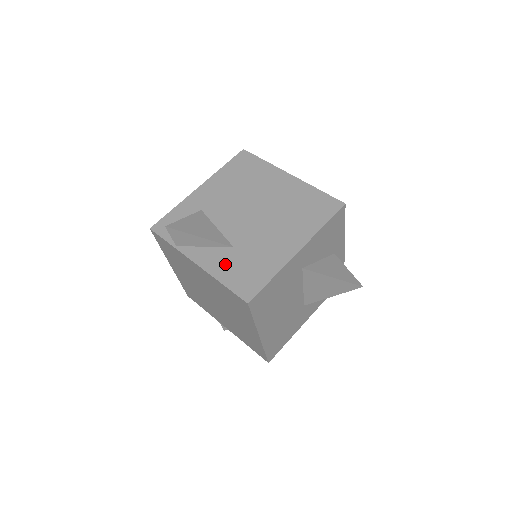
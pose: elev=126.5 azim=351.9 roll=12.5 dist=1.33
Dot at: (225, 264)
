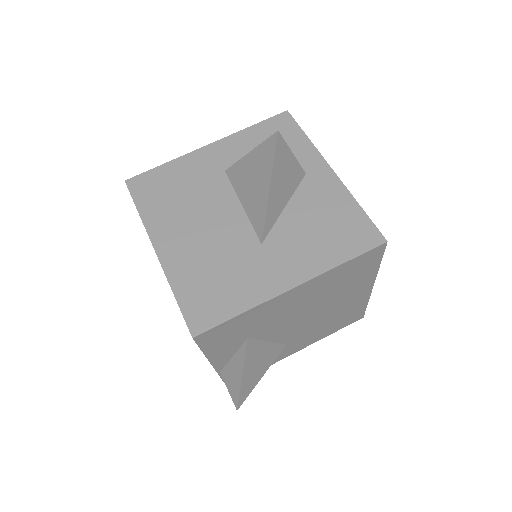
Dot at: occluded
